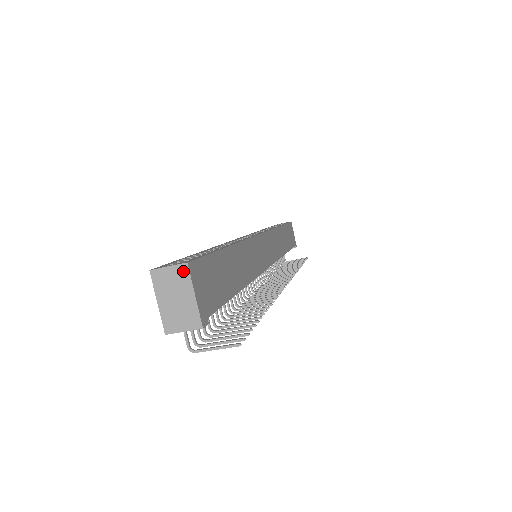
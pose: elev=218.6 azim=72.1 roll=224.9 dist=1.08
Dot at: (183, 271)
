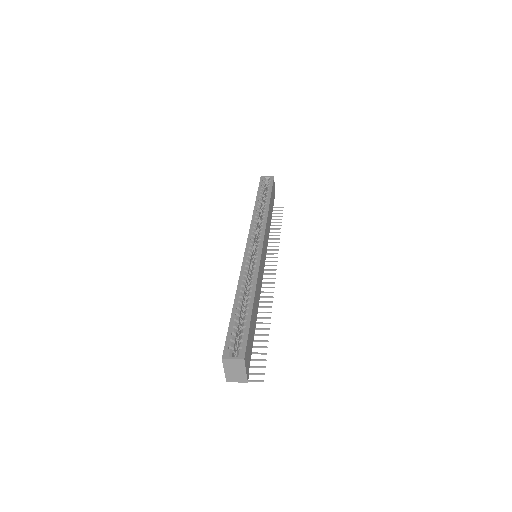
Dot at: (241, 362)
